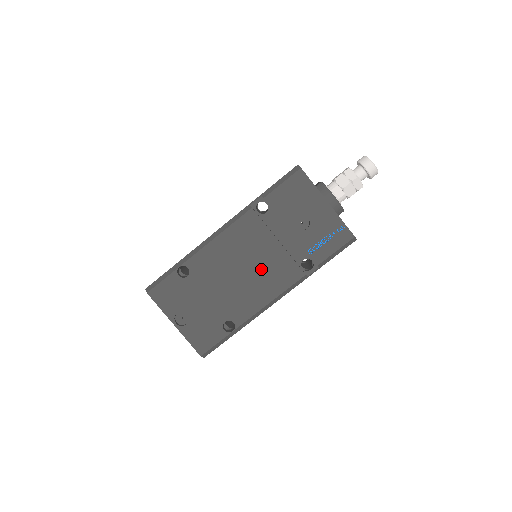
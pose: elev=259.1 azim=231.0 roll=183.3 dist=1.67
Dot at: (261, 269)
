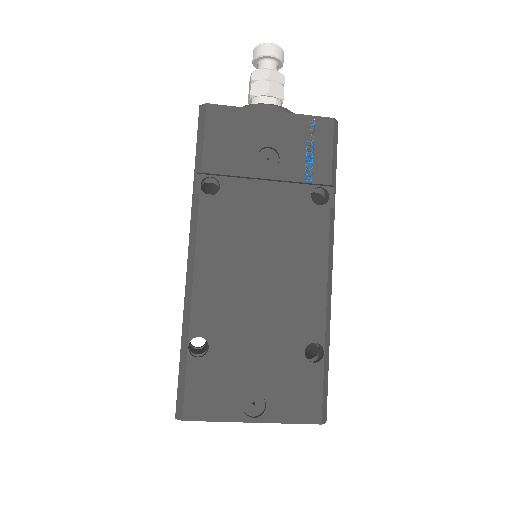
Dot at: (279, 251)
